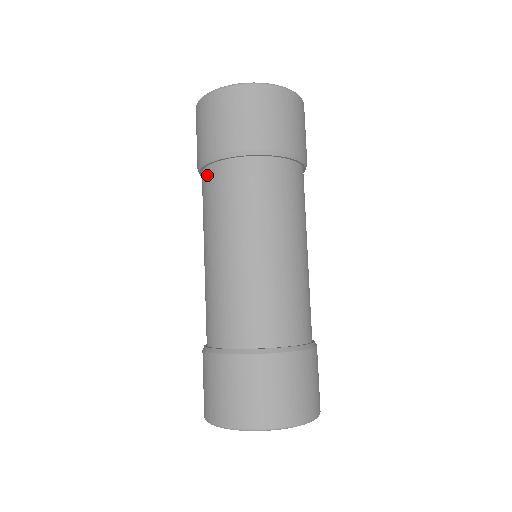
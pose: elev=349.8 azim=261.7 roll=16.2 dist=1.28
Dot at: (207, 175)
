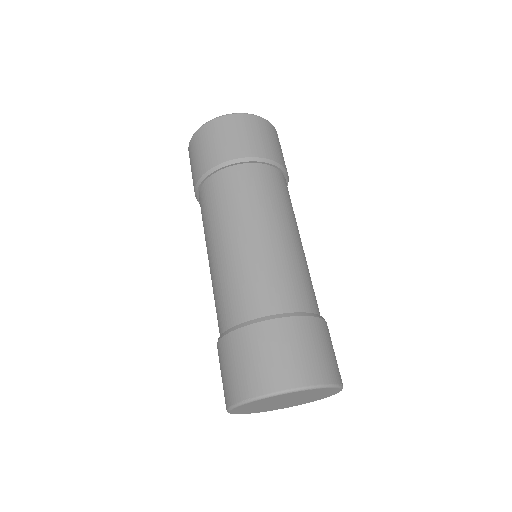
Dot at: occluded
